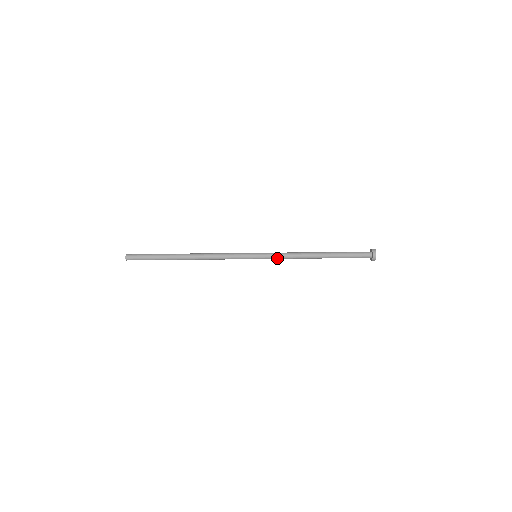
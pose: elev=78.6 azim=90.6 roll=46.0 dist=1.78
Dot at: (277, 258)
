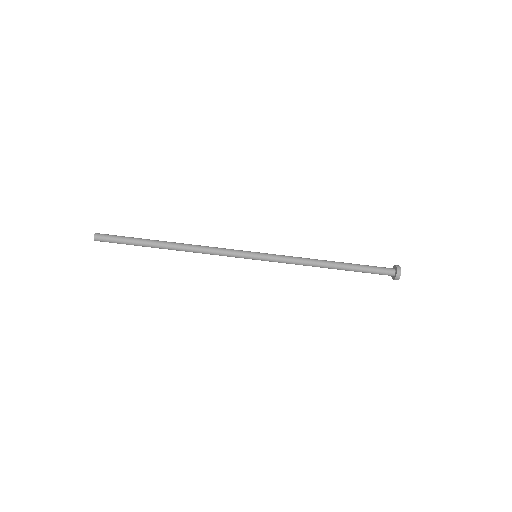
Dot at: (281, 262)
